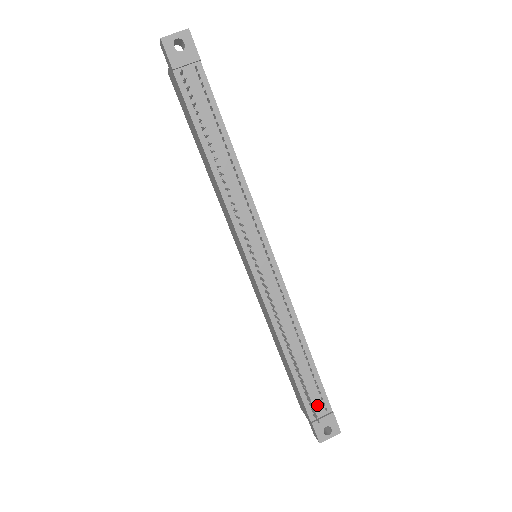
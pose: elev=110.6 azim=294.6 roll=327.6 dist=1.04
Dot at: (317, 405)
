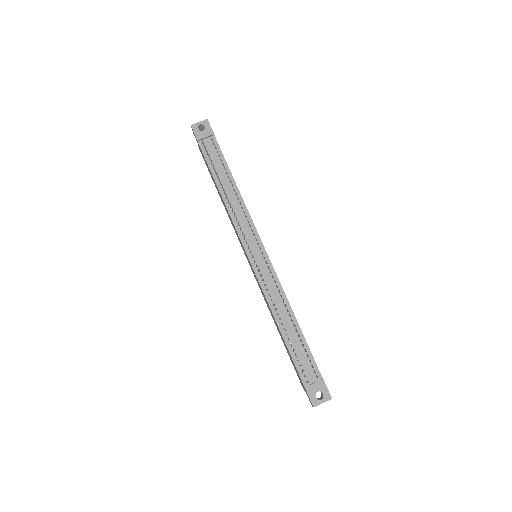
Dot at: (309, 372)
